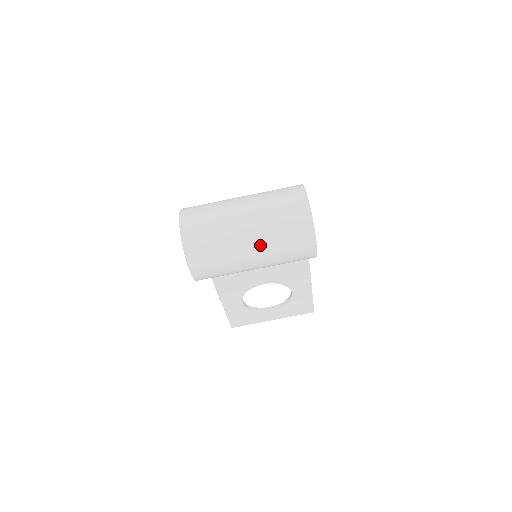
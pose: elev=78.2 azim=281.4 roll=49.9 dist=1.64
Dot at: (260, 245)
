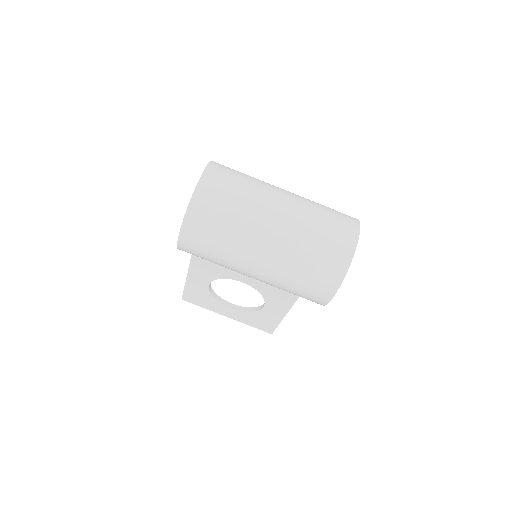
Dot at: (274, 259)
